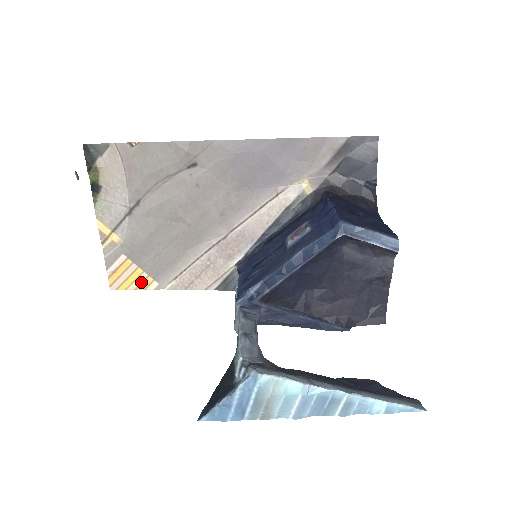
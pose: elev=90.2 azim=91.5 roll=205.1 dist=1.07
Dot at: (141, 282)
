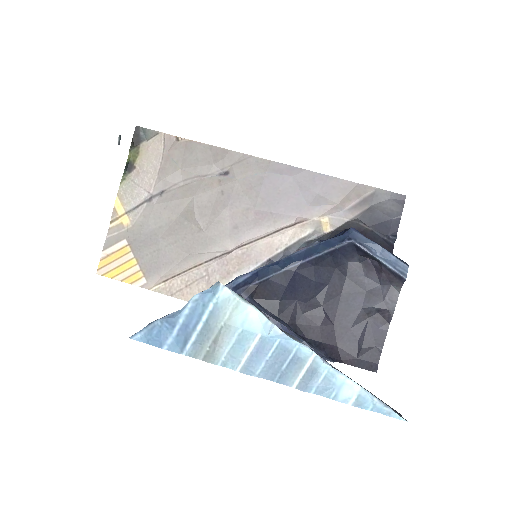
Dot at: (130, 275)
